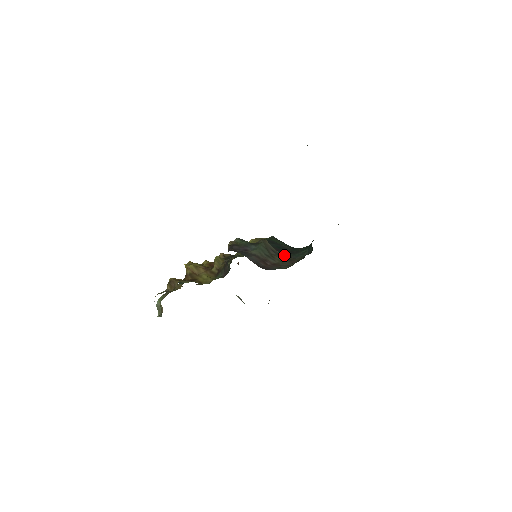
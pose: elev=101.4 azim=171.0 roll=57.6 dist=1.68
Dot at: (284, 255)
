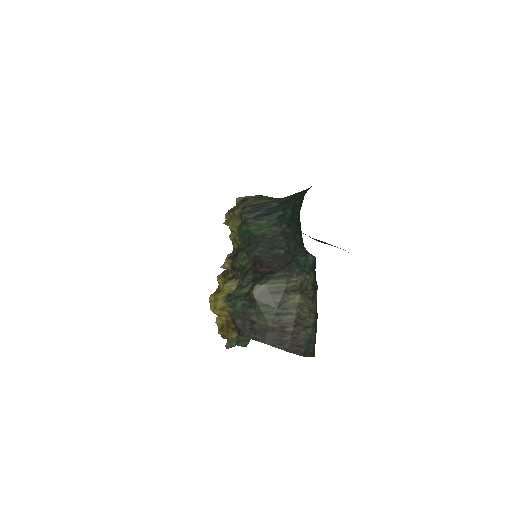
Dot at: (290, 280)
